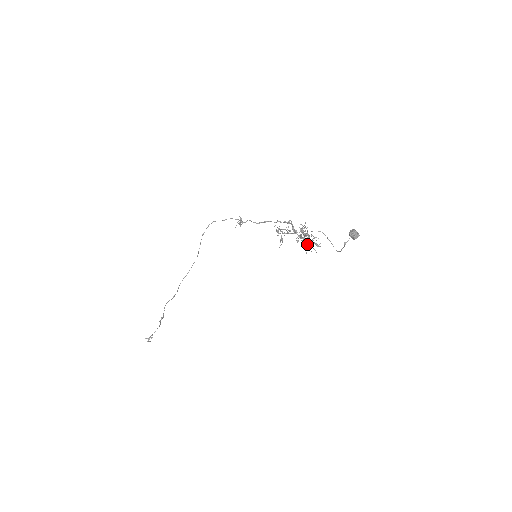
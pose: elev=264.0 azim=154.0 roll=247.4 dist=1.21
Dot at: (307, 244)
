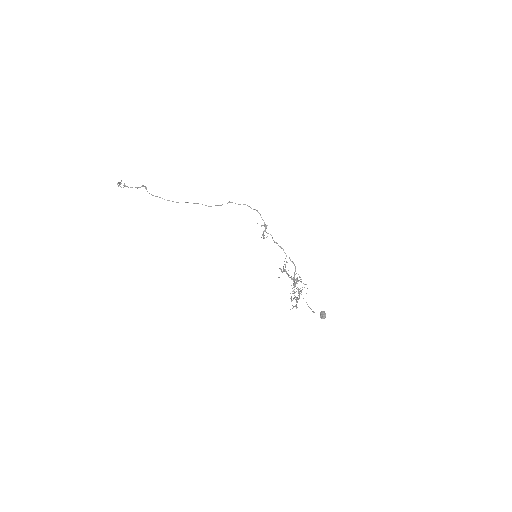
Dot at: occluded
